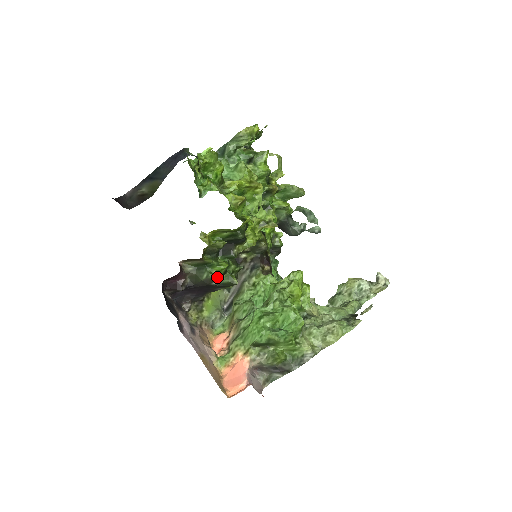
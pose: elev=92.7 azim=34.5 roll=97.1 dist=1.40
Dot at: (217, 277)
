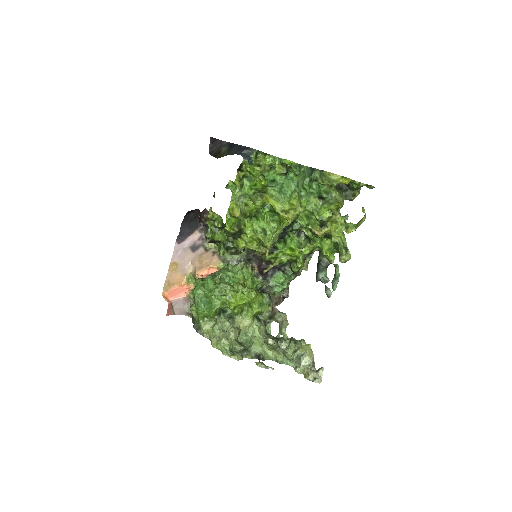
Dot at: (212, 239)
